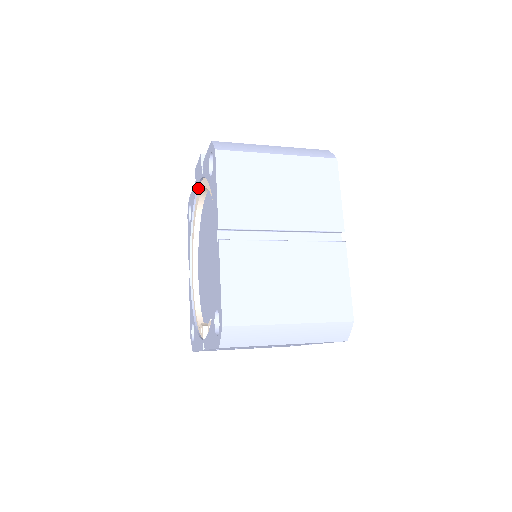
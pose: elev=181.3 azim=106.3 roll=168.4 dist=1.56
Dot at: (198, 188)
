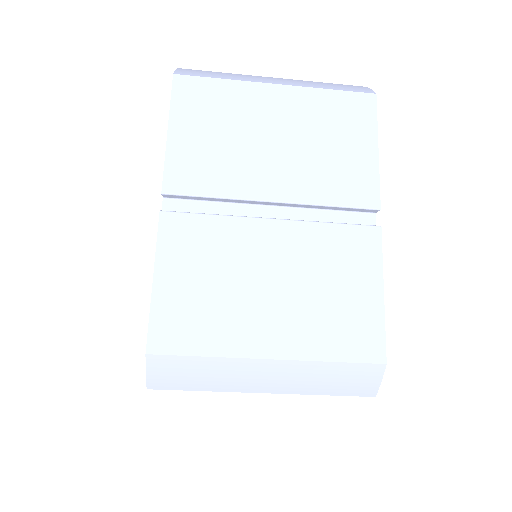
Dot at: occluded
